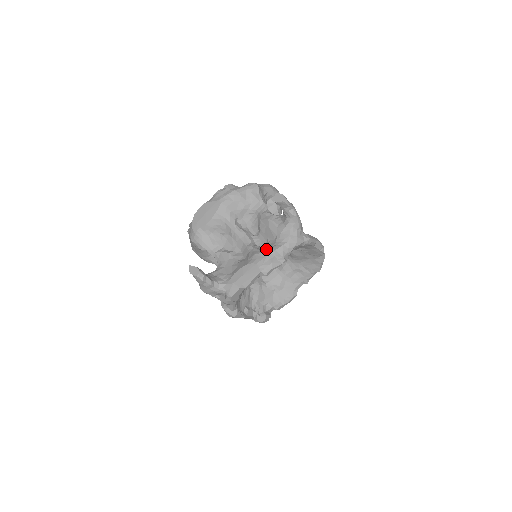
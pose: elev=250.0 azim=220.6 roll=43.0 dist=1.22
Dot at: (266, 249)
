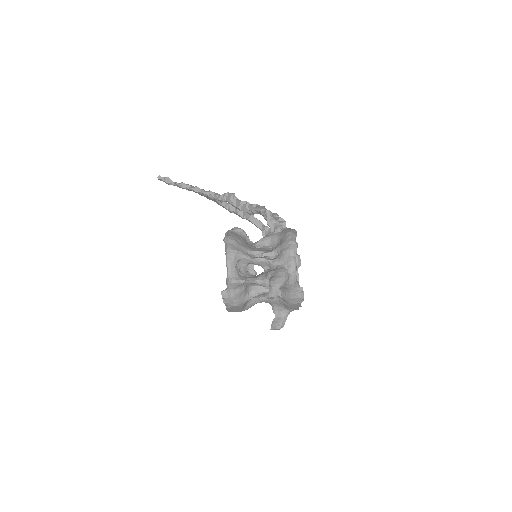
Dot at: (289, 296)
